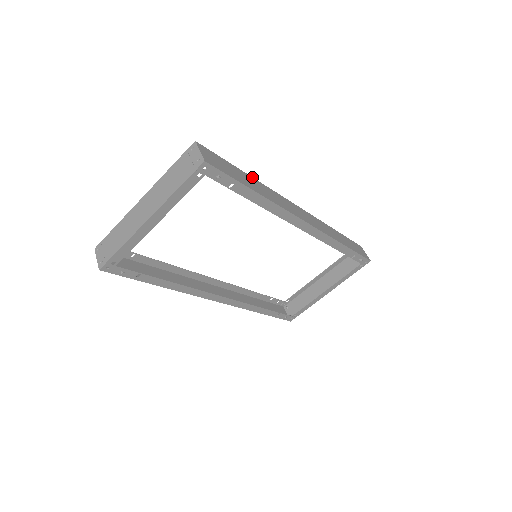
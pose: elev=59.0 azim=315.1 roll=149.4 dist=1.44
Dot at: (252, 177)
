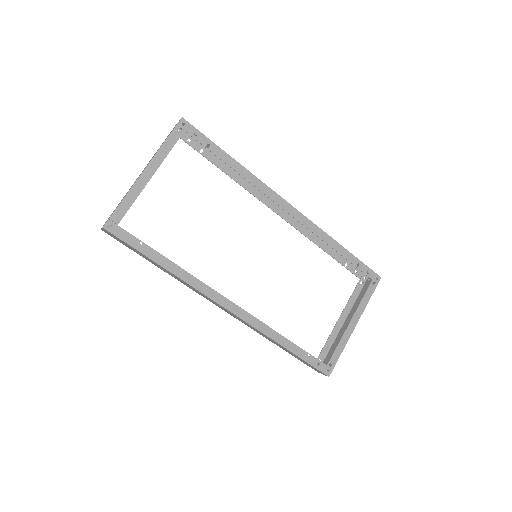
Dot at: occluded
